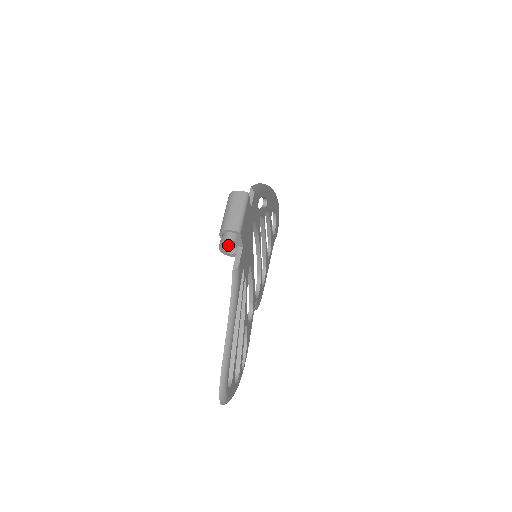
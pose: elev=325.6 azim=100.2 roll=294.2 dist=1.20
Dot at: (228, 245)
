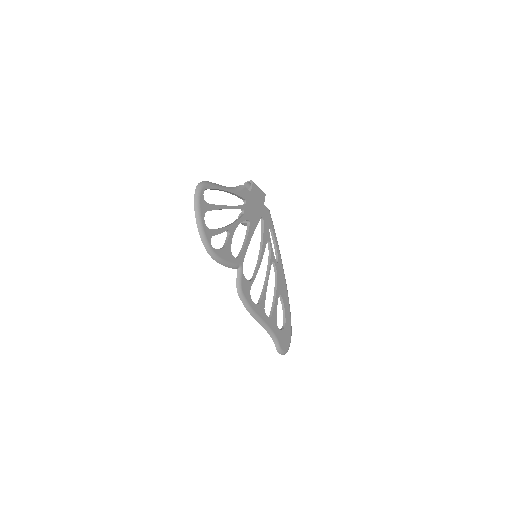
Dot at: occluded
